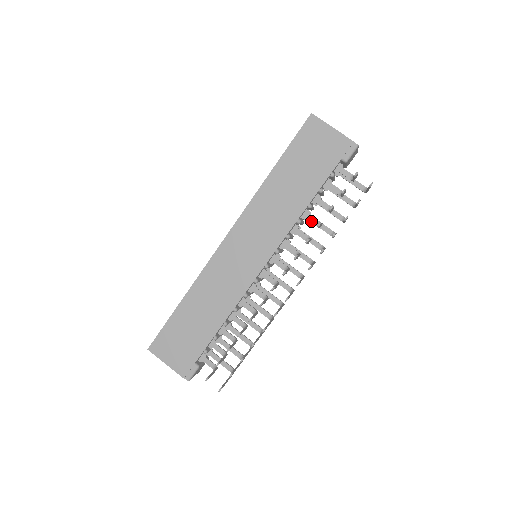
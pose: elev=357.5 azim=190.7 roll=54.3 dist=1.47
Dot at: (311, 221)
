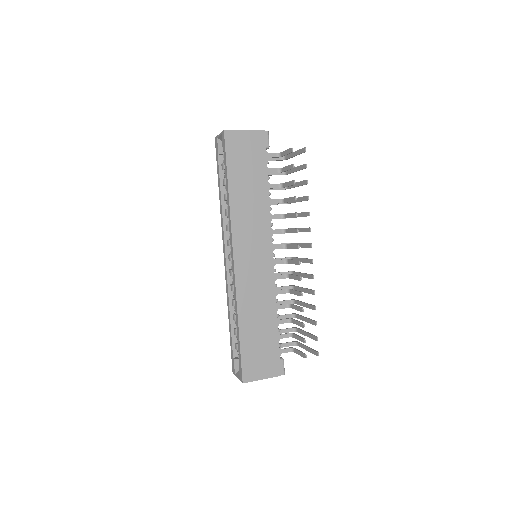
Dot at: (275, 203)
